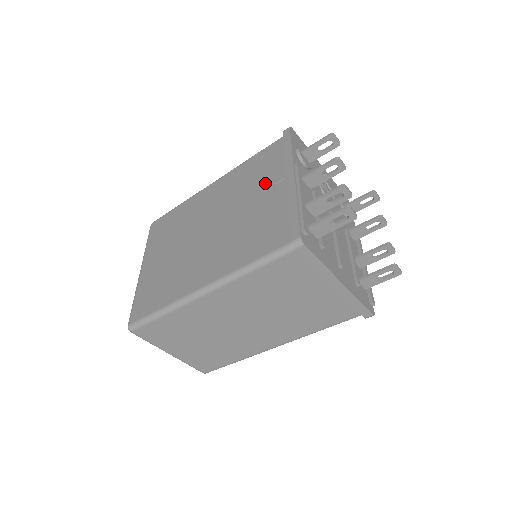
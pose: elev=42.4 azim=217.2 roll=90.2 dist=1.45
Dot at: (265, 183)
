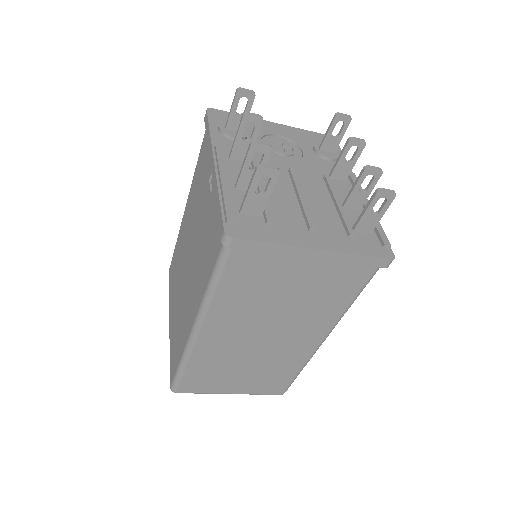
Dot at: (205, 184)
